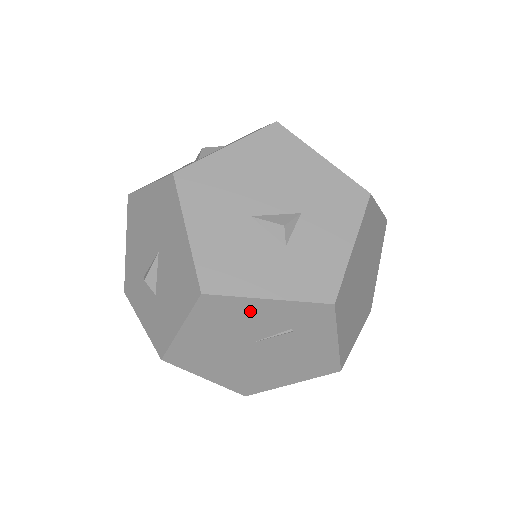
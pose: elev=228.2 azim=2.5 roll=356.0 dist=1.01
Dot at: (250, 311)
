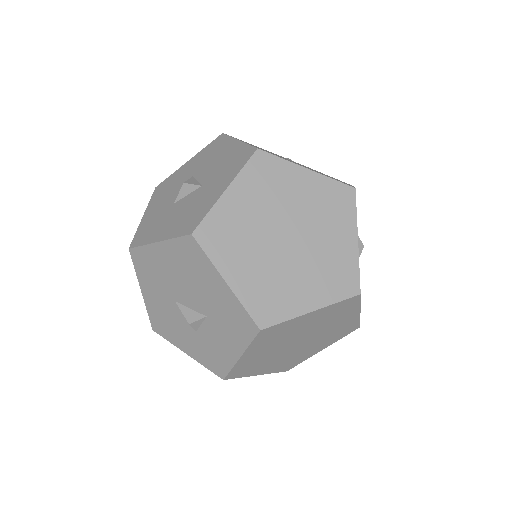
Dot at: occluded
